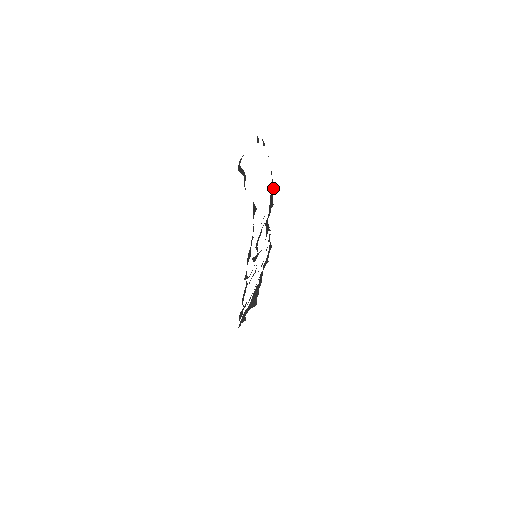
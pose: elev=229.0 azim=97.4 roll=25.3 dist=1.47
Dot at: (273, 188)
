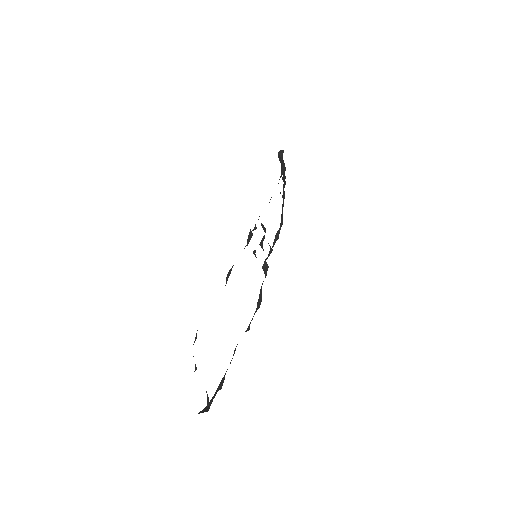
Dot at: occluded
